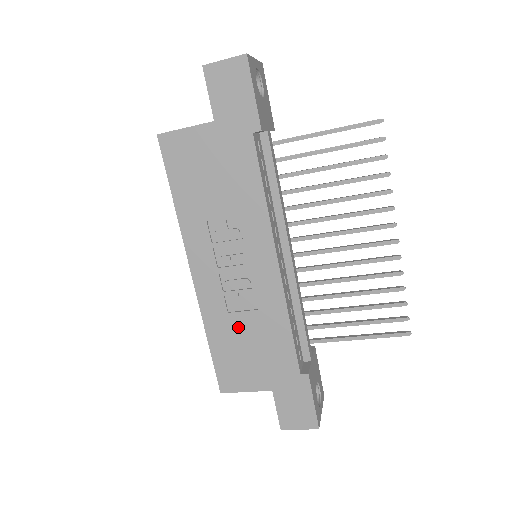
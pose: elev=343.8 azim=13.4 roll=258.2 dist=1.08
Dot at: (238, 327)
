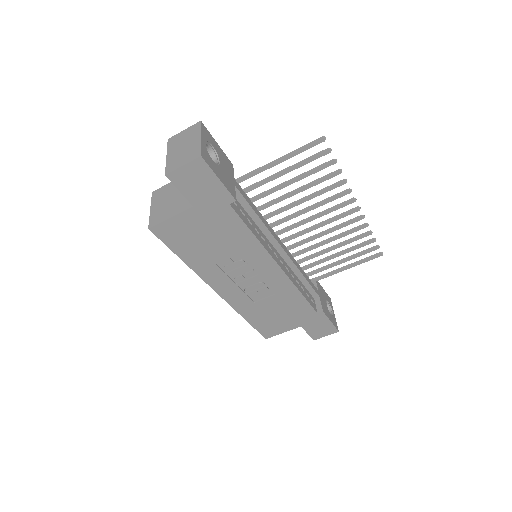
Dot at: (264, 307)
